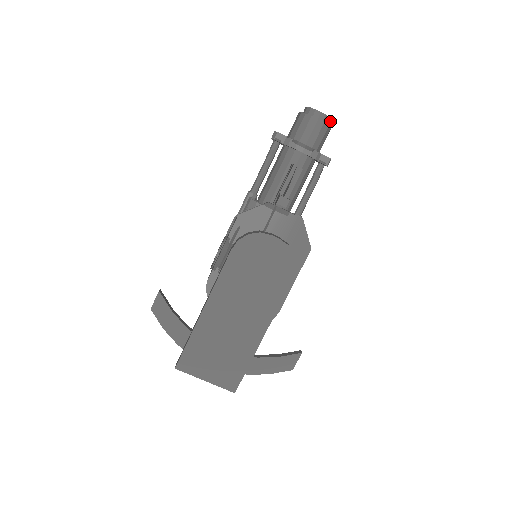
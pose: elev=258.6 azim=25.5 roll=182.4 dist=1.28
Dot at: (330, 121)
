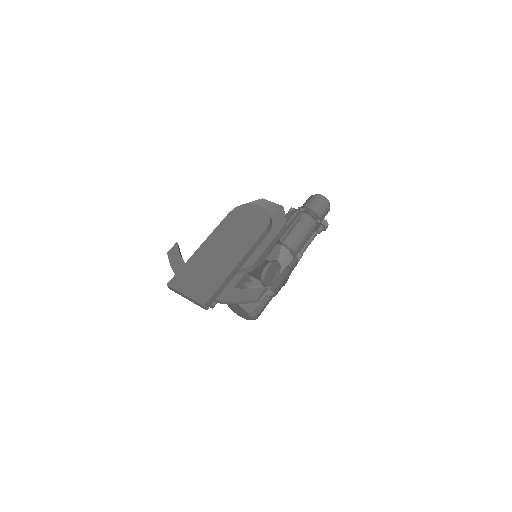
Dot at: (329, 204)
